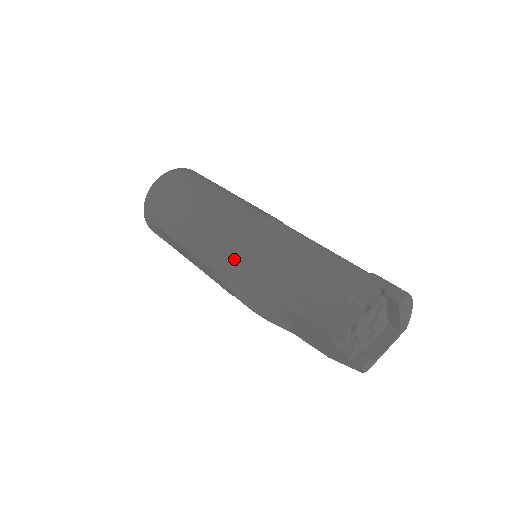
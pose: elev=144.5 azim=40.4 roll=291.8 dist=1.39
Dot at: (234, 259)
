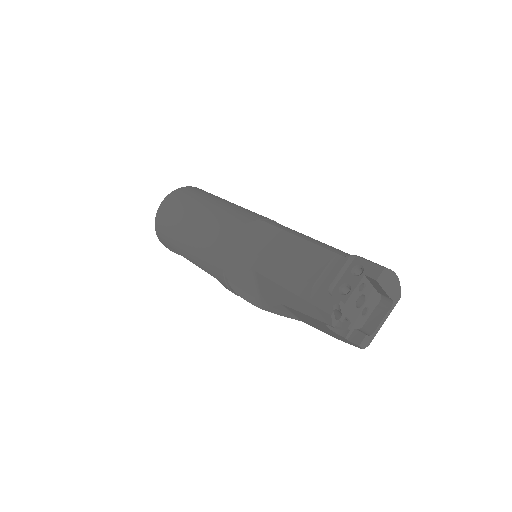
Dot at: (231, 267)
